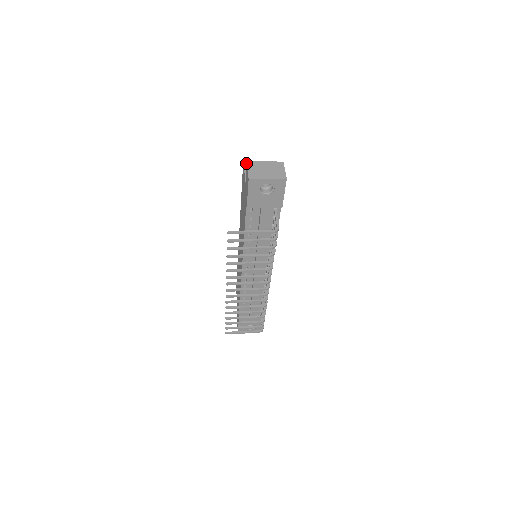
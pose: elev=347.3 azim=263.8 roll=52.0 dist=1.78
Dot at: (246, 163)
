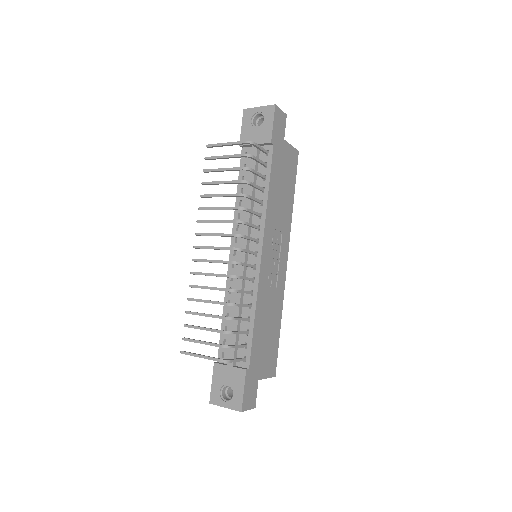
Dot at: occluded
